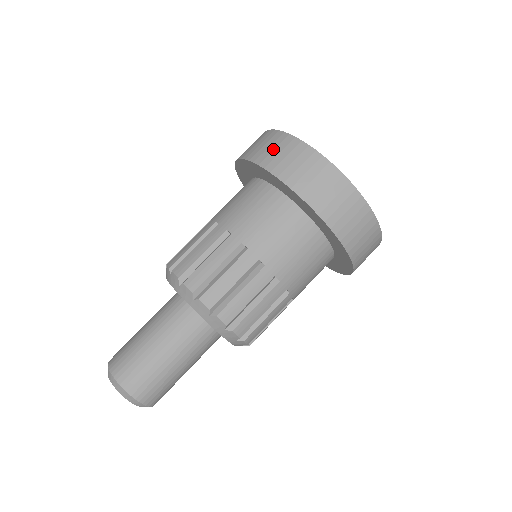
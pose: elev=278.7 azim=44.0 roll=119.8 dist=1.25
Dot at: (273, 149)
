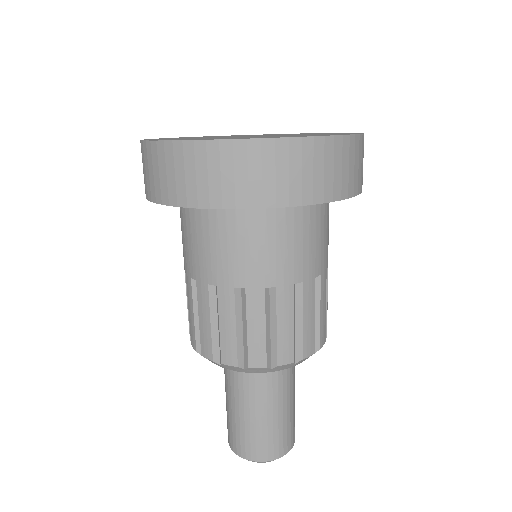
Dot at: (206, 176)
